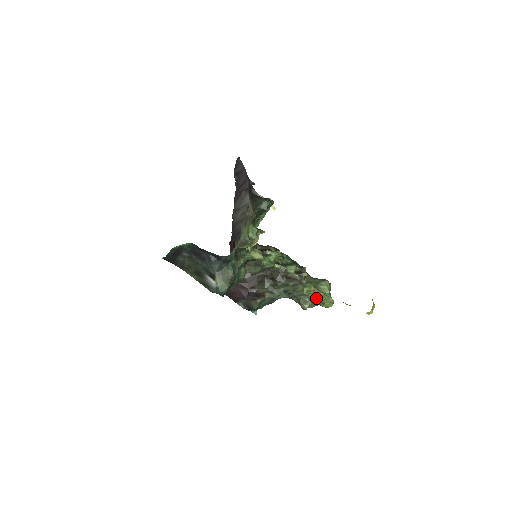
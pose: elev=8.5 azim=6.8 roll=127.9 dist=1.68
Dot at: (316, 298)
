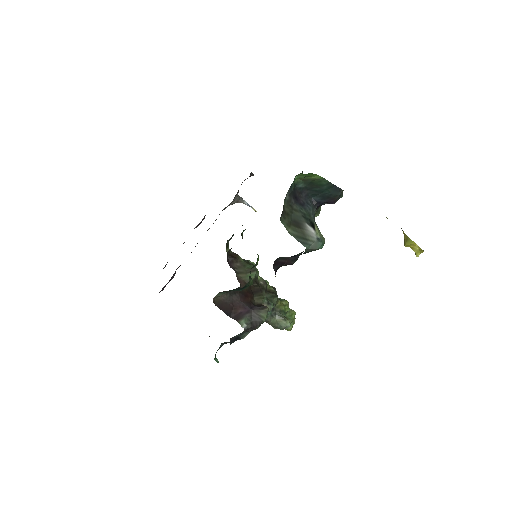
Dot at: (288, 315)
